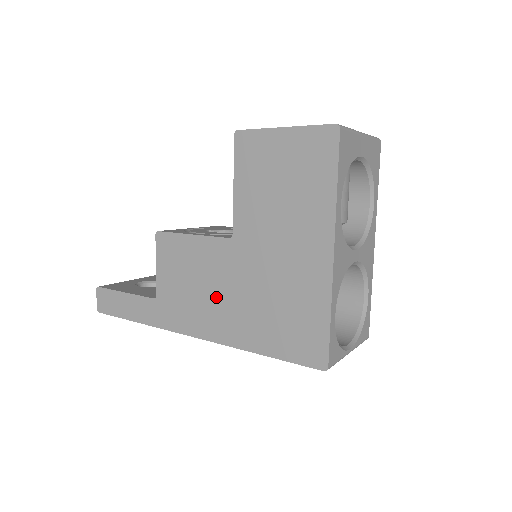
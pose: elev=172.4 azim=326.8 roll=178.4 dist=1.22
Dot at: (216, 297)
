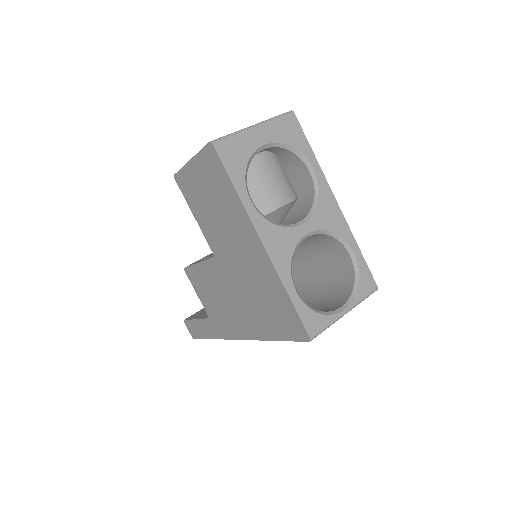
Dot at: (231, 305)
